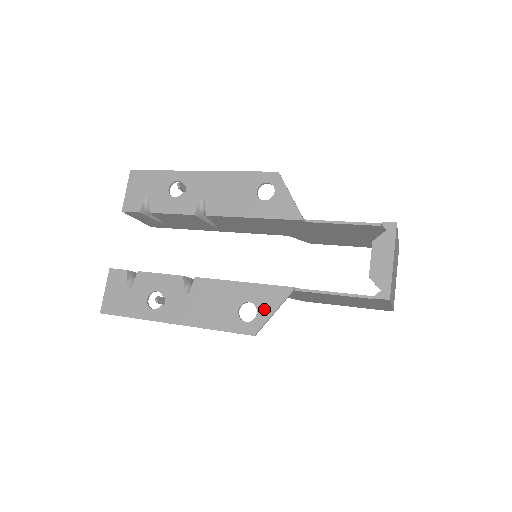
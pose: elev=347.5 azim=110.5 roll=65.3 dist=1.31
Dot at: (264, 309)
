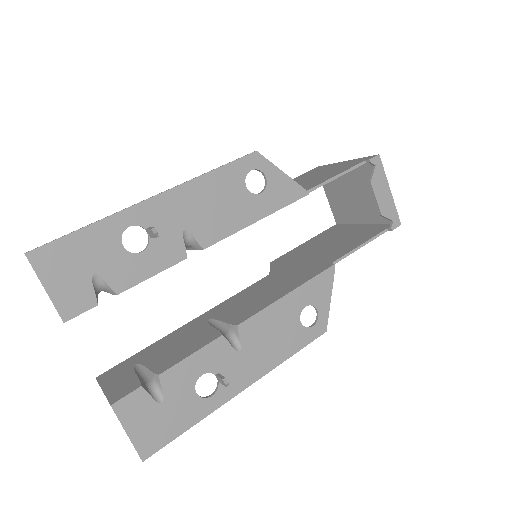
Dot at: (322, 302)
